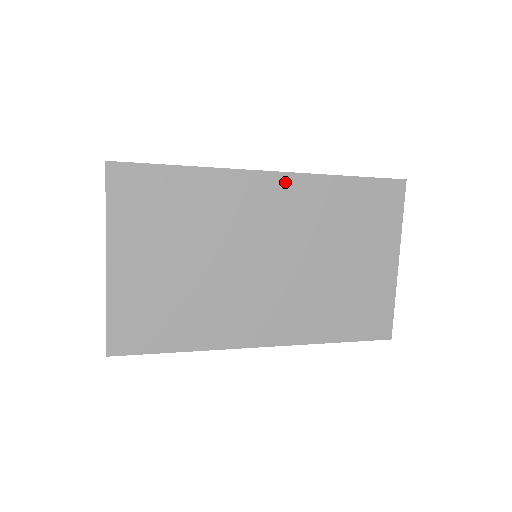
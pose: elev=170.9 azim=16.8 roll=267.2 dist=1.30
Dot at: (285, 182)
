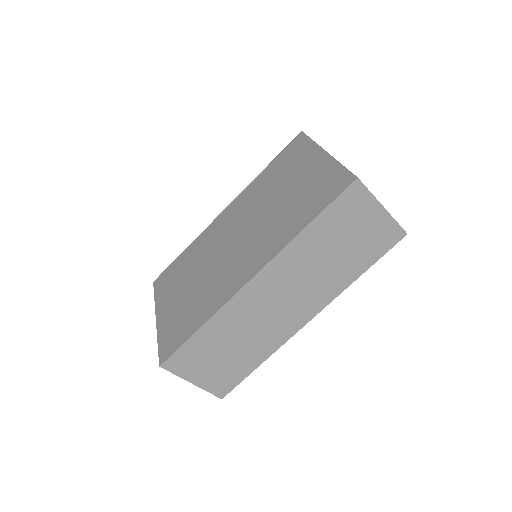
Dot at: (232, 206)
